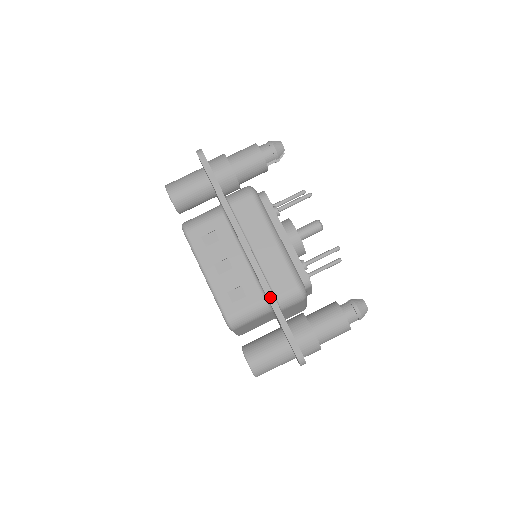
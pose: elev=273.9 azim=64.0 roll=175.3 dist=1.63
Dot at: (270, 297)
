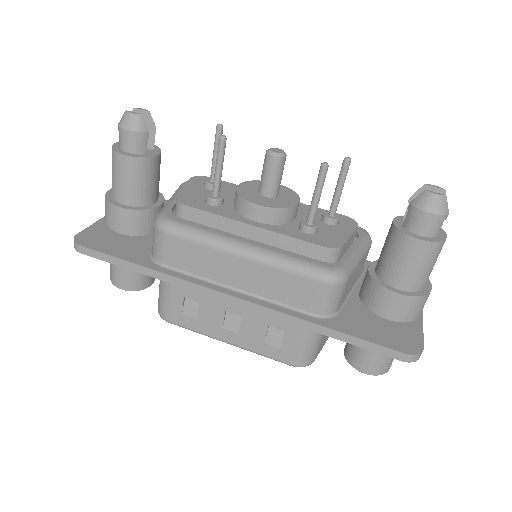
Dot at: (305, 325)
